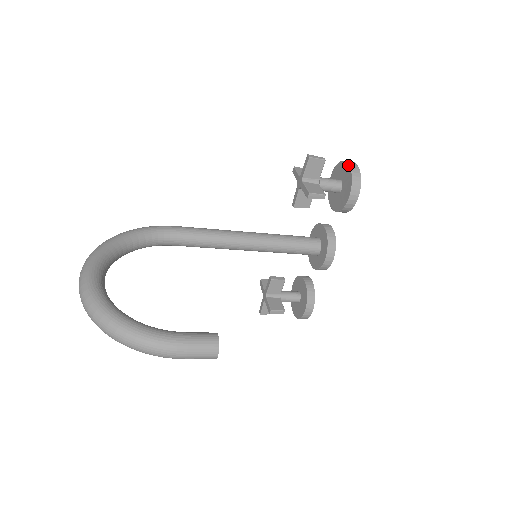
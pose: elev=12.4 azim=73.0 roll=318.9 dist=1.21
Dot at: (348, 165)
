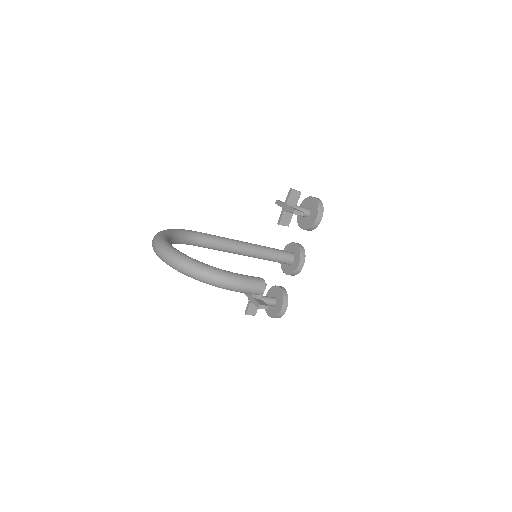
Dot at: (314, 198)
